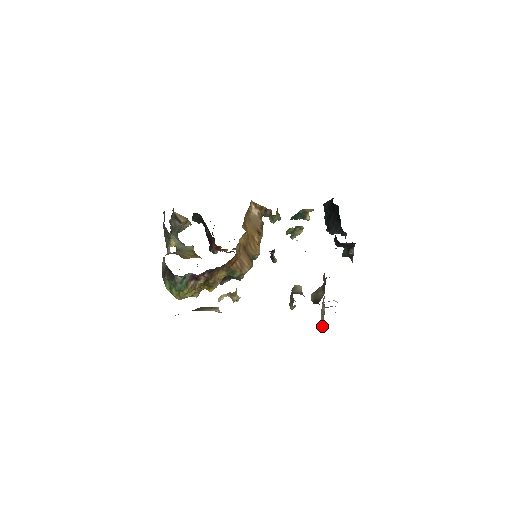
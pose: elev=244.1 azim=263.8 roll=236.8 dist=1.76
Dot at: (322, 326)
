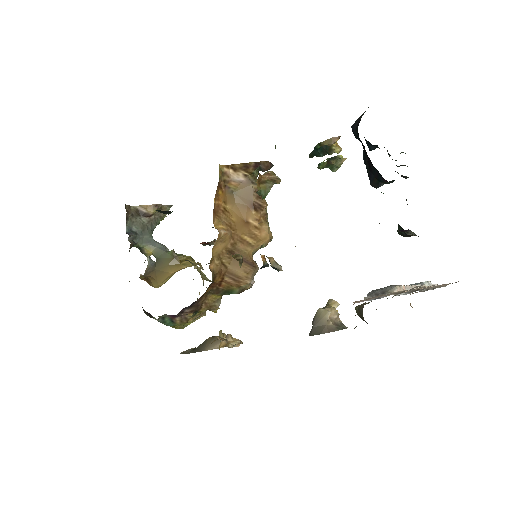
Dot at: occluded
